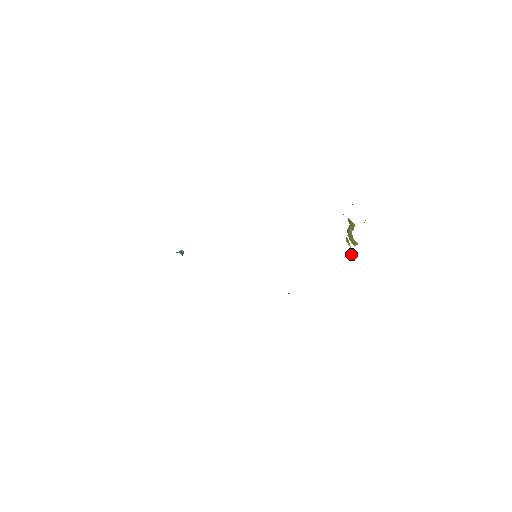
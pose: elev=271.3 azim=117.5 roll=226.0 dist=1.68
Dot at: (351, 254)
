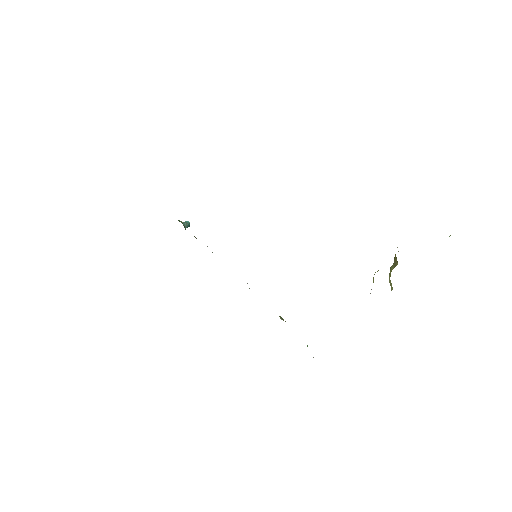
Dot at: occluded
